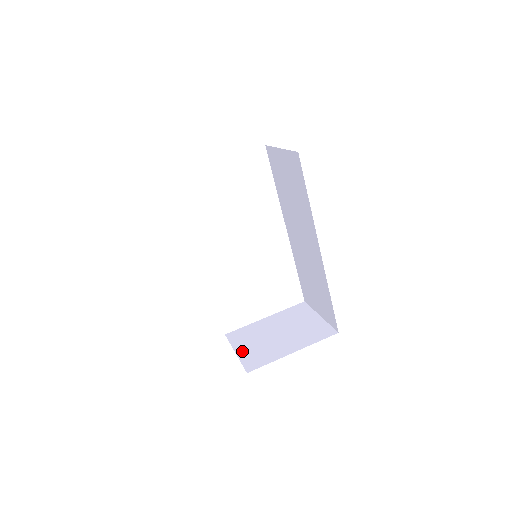
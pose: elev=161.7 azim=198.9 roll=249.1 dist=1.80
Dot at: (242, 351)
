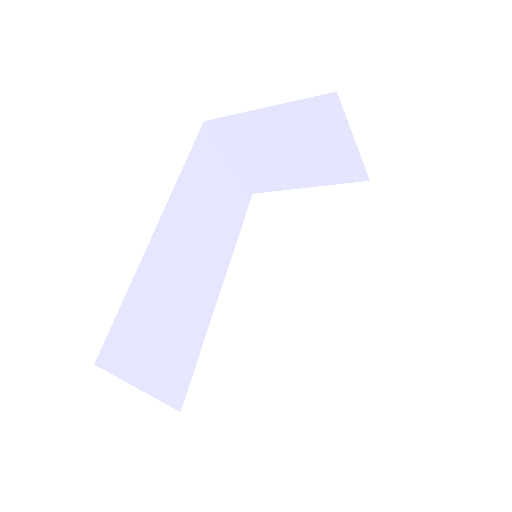
Dot at: occluded
